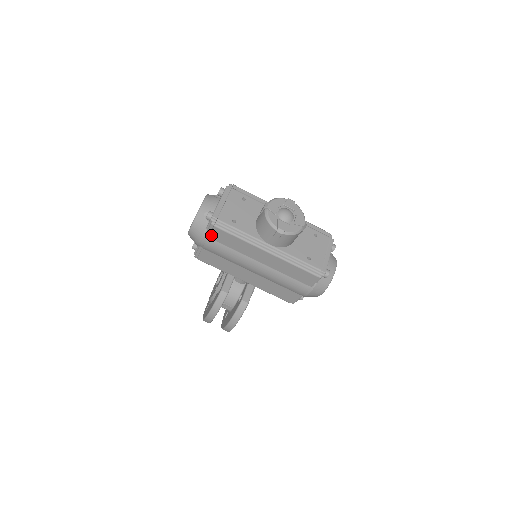
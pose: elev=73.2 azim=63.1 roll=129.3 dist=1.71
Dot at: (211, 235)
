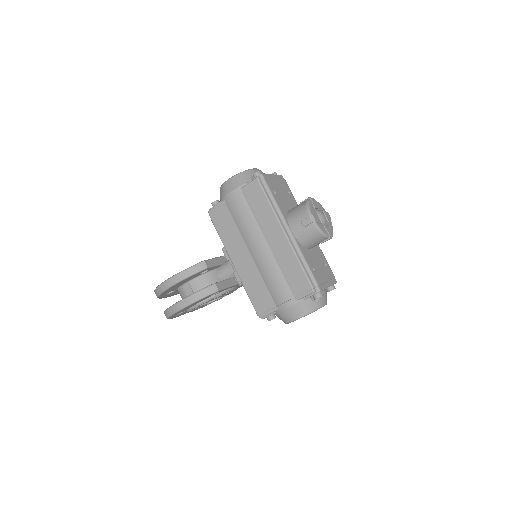
Dot at: (246, 190)
